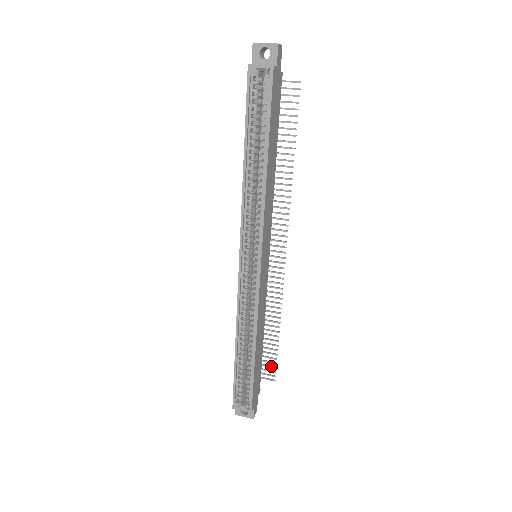
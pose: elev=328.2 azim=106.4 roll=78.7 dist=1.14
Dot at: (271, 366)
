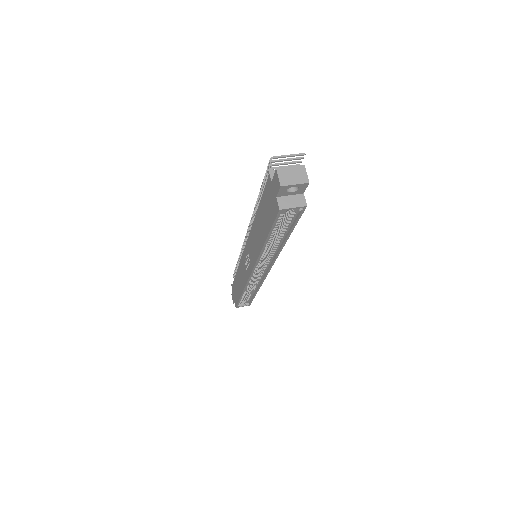
Dot at: occluded
